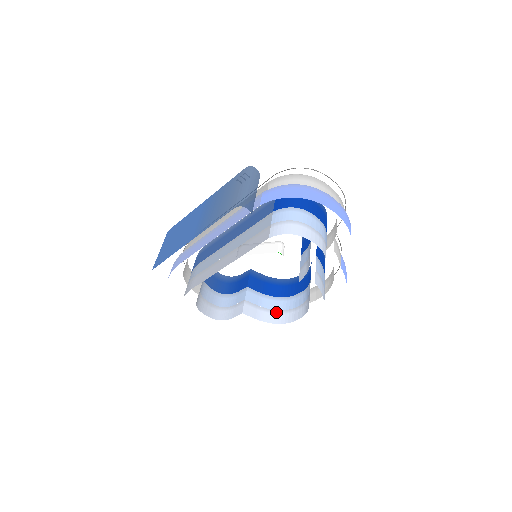
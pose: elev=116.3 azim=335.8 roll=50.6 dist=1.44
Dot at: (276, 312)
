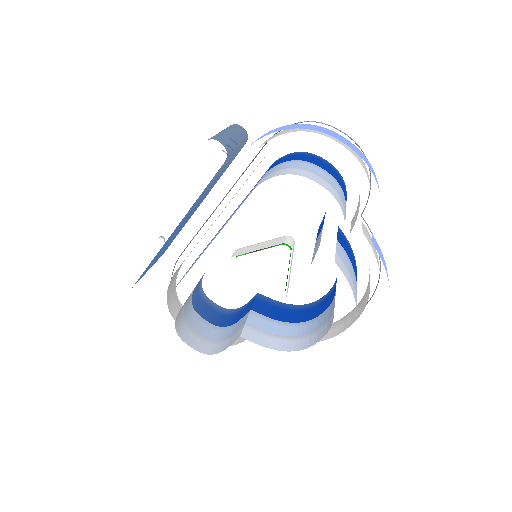
Dot at: (292, 338)
